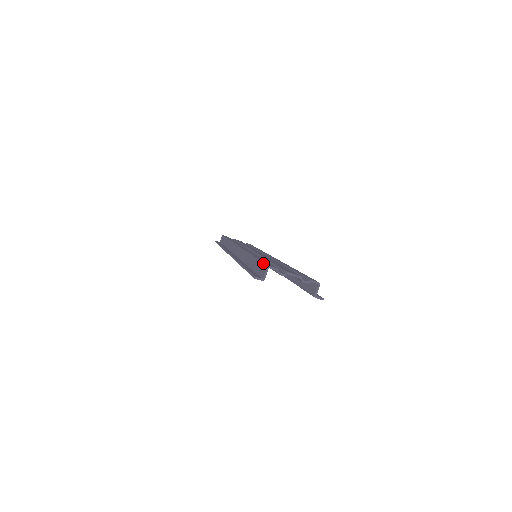
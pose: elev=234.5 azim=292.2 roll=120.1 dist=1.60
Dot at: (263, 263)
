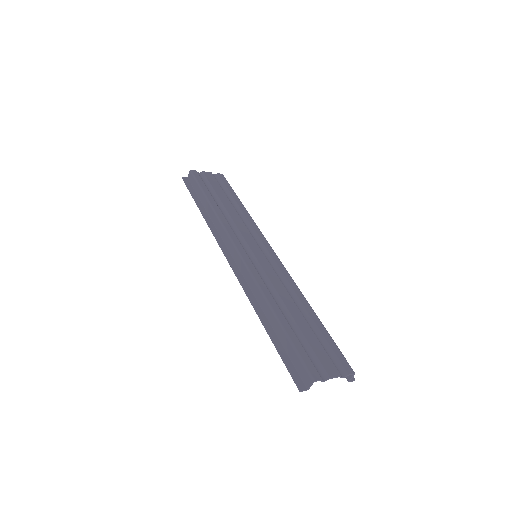
Dot at: (303, 364)
